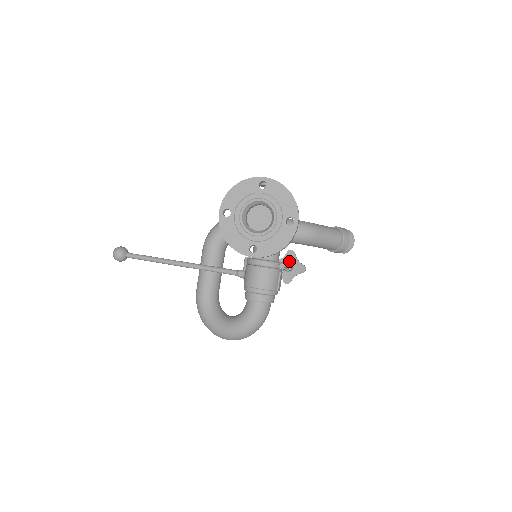
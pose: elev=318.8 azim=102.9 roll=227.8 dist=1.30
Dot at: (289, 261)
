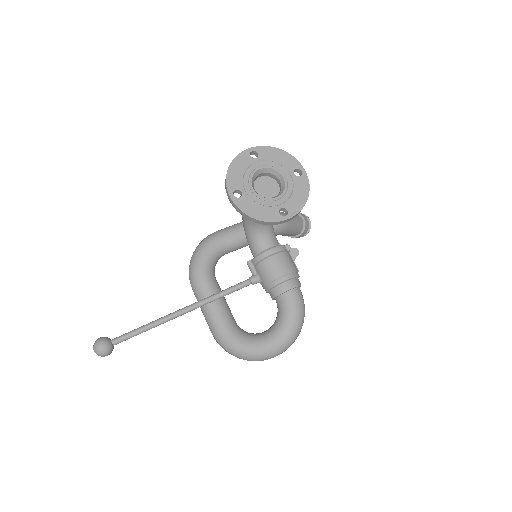
Dot at: occluded
